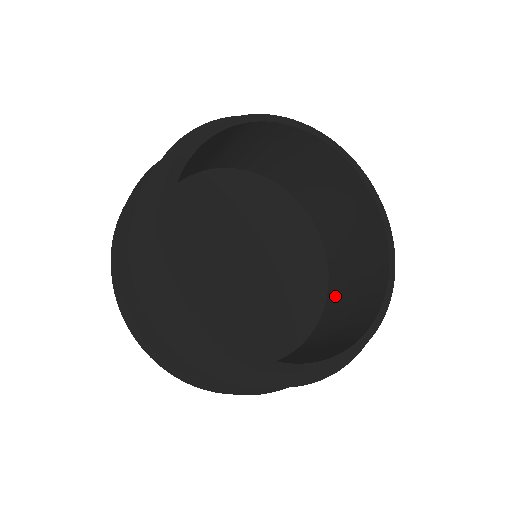
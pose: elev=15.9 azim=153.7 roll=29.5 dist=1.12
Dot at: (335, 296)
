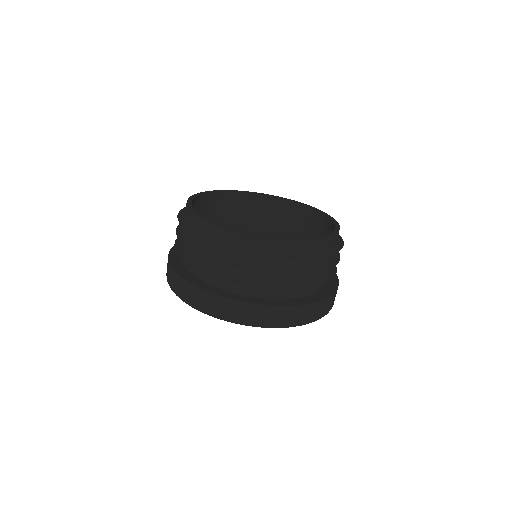
Dot at: occluded
